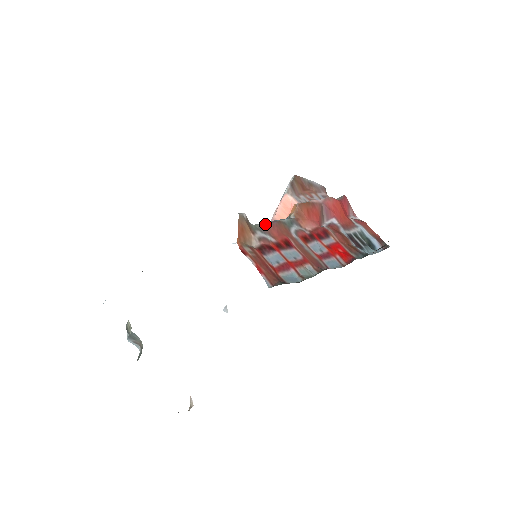
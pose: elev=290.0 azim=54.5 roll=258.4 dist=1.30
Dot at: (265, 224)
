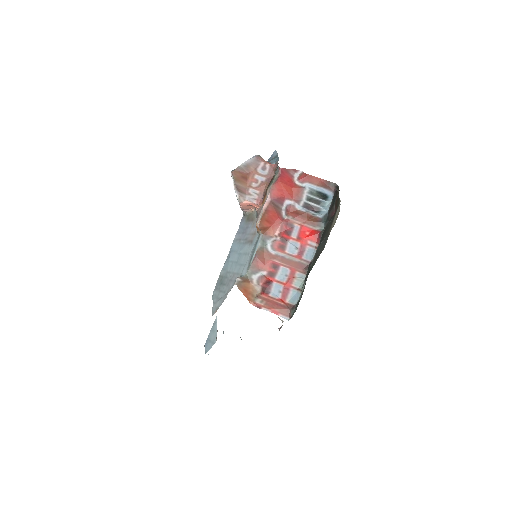
Dot at: (252, 266)
